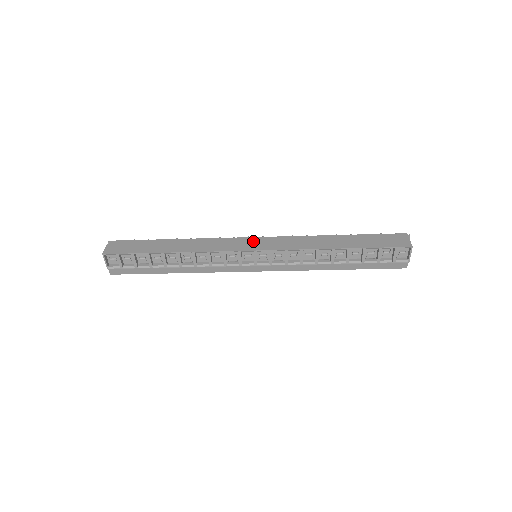
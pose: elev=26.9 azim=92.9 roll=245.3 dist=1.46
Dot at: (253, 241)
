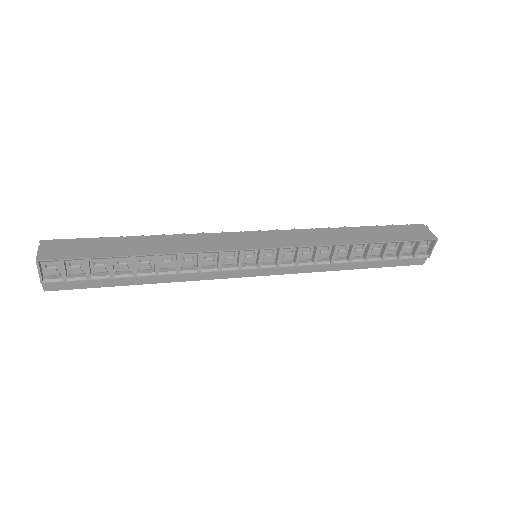
Dot at: (254, 236)
